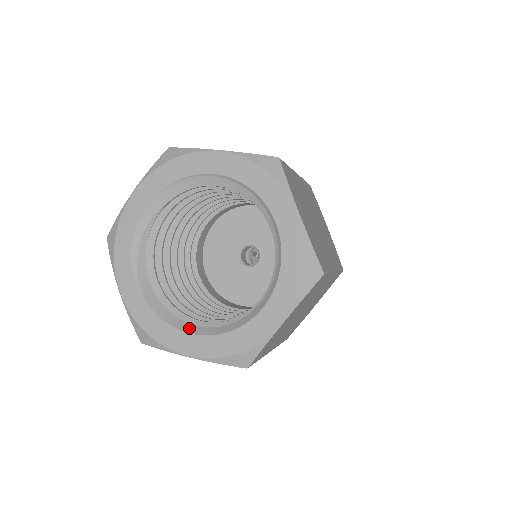
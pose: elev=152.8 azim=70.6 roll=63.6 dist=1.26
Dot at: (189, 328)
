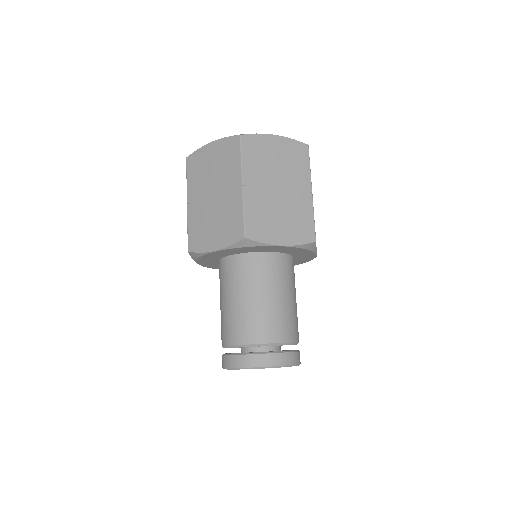
Dot at: occluded
